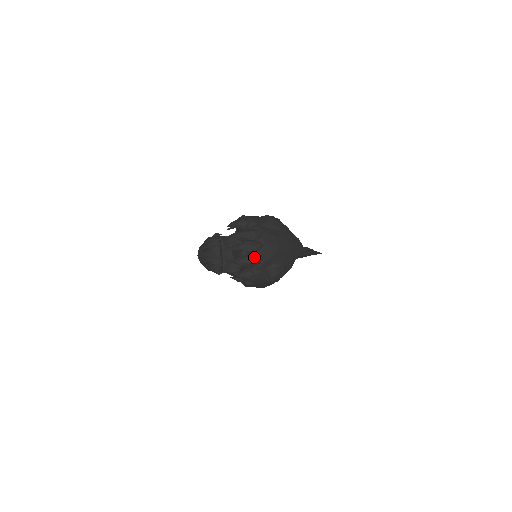
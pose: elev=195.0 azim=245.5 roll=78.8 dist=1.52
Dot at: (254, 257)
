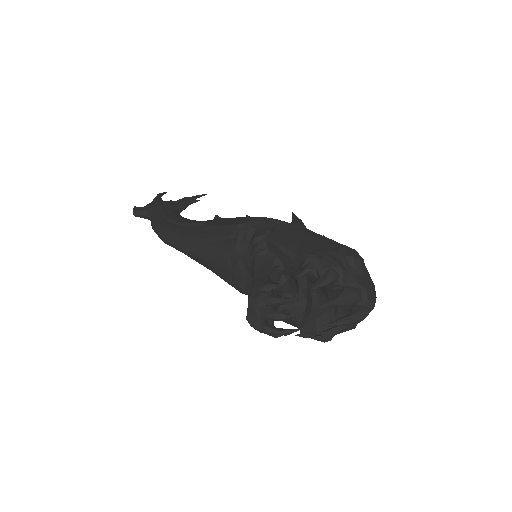
Dot at: (355, 324)
